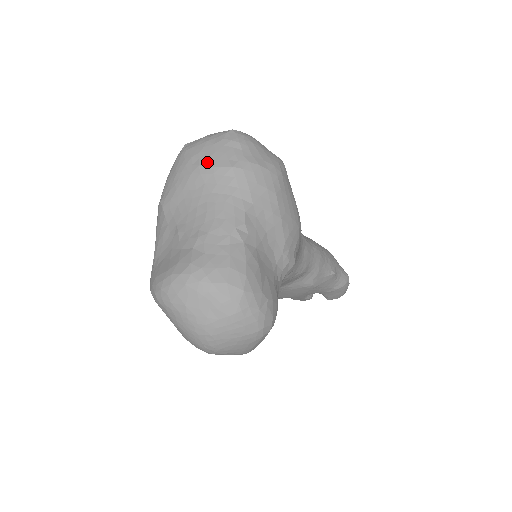
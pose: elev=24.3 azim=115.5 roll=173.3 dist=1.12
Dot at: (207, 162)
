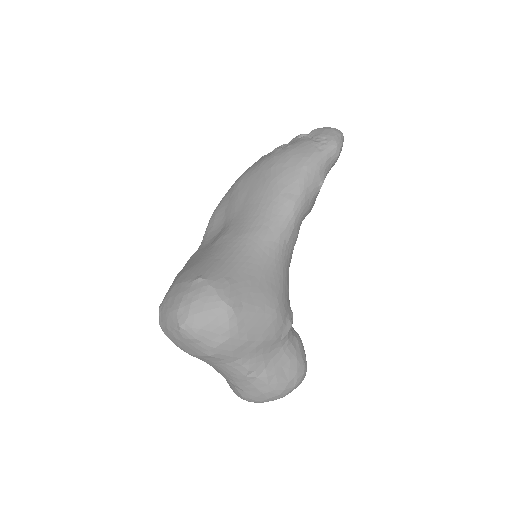
Dot at: (191, 353)
